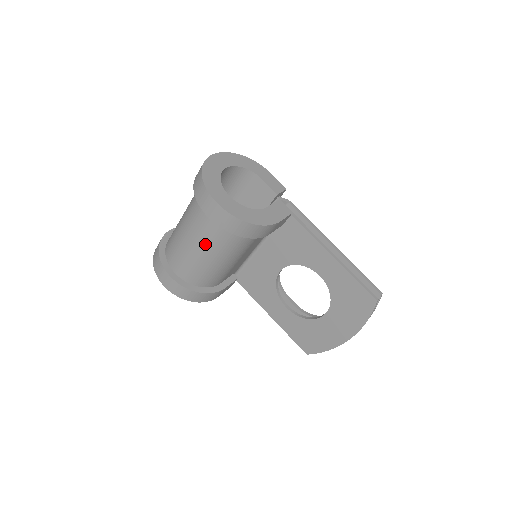
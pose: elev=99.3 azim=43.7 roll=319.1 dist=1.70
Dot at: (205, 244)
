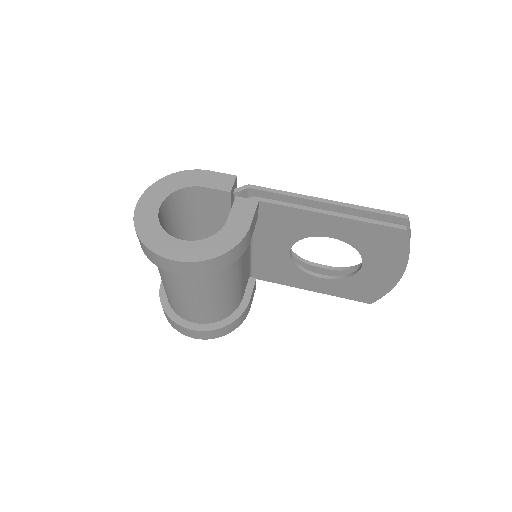
Dot at: (197, 291)
